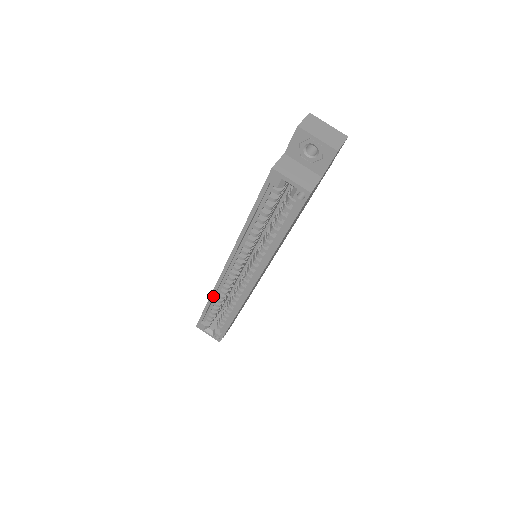
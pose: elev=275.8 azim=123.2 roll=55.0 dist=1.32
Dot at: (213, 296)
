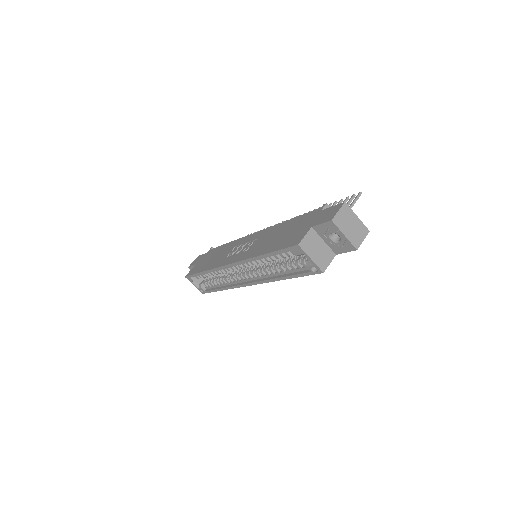
Dot at: occluded
